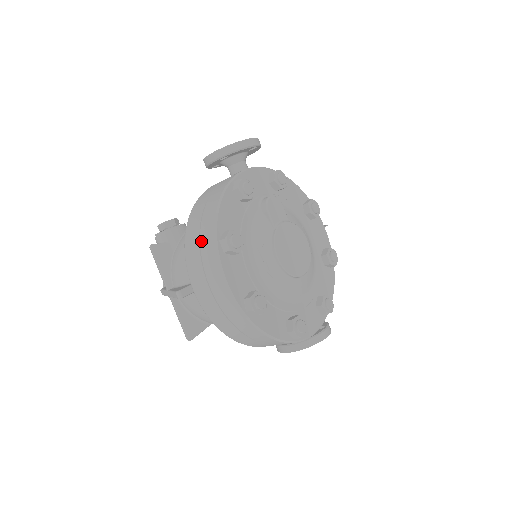
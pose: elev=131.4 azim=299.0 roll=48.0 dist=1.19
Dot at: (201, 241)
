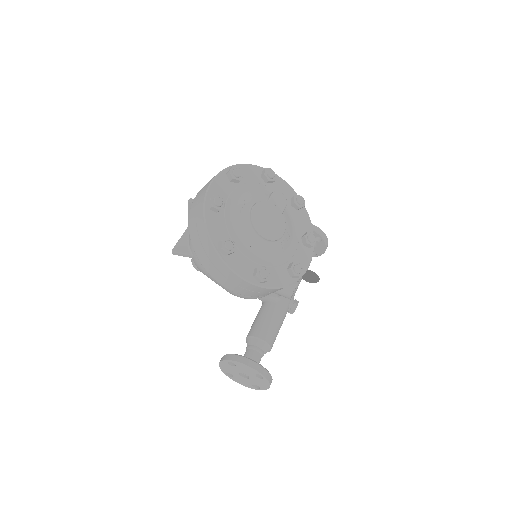
Dot at: occluded
